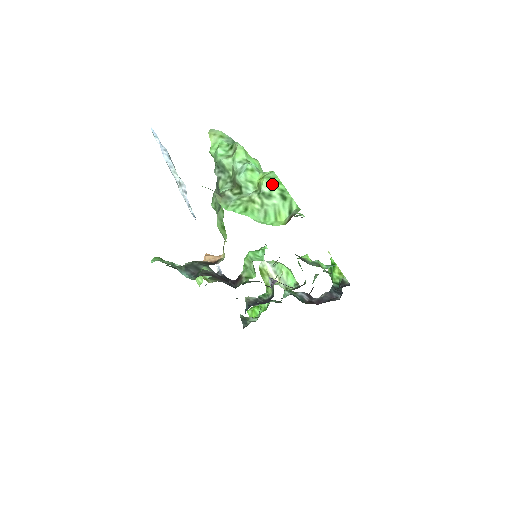
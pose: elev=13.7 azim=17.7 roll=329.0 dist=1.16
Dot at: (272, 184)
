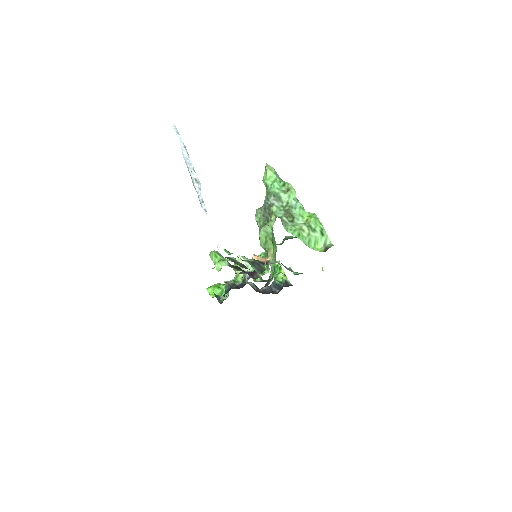
Dot at: (317, 223)
